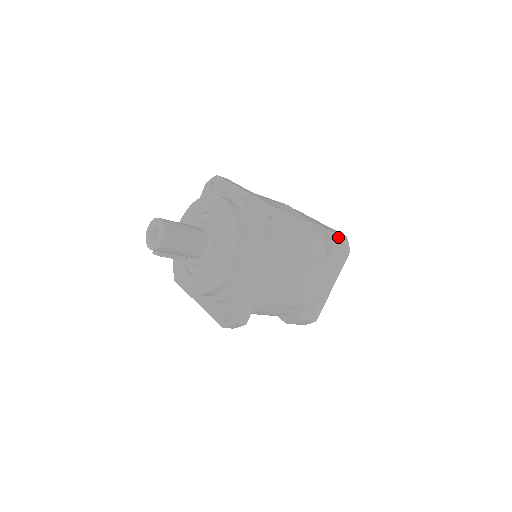
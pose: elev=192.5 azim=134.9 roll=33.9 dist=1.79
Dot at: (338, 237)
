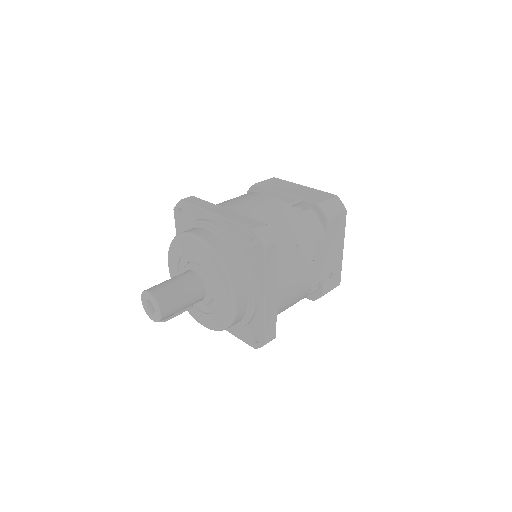
Dot at: (329, 204)
